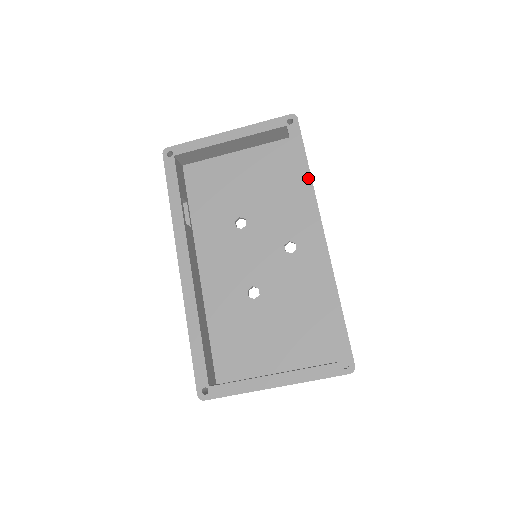
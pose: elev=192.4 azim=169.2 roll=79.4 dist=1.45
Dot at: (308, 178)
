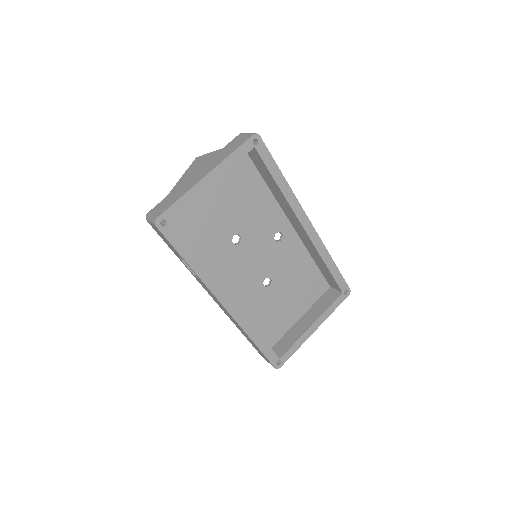
Dot at: (287, 186)
